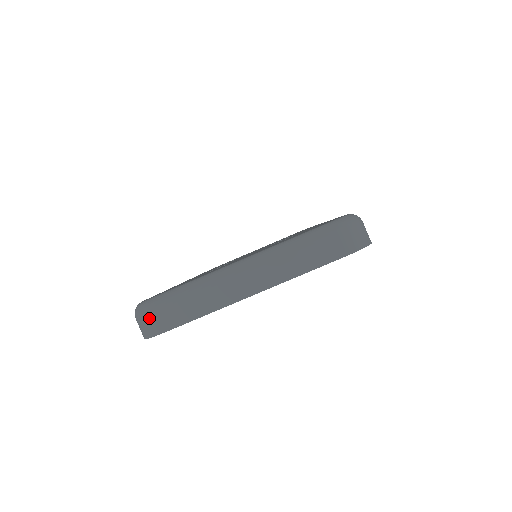
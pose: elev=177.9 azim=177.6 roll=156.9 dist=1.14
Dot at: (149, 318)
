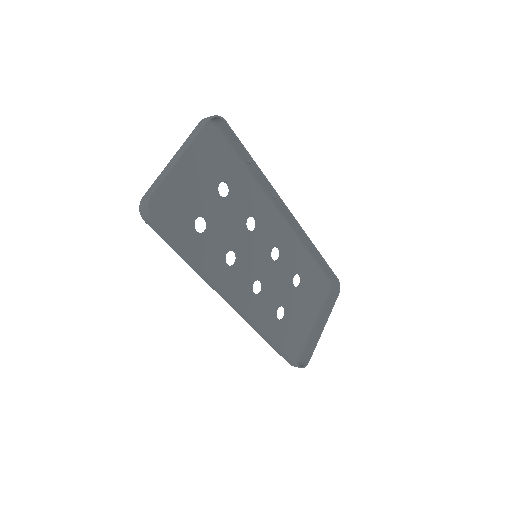
Dot at: (143, 201)
